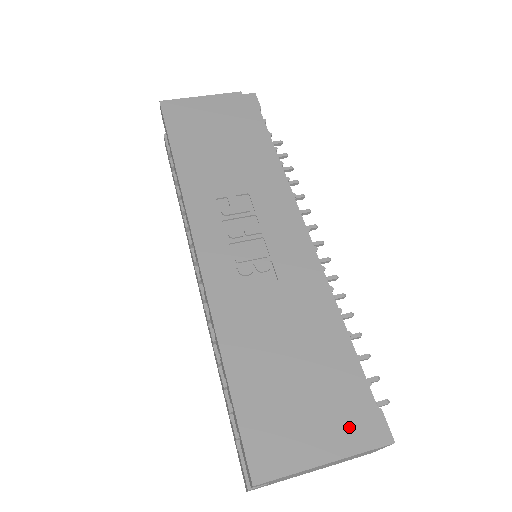
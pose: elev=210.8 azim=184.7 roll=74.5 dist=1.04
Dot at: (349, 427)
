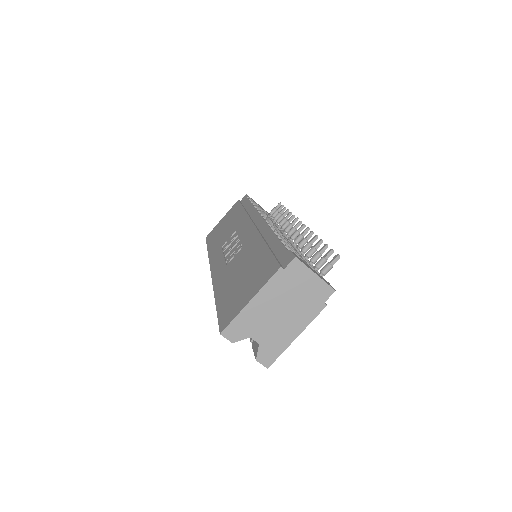
Dot at: (268, 271)
